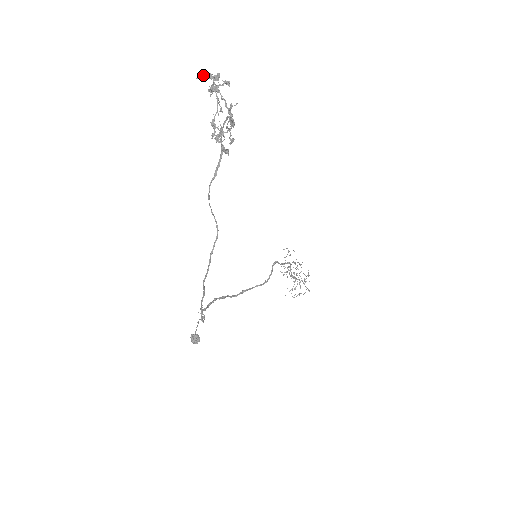
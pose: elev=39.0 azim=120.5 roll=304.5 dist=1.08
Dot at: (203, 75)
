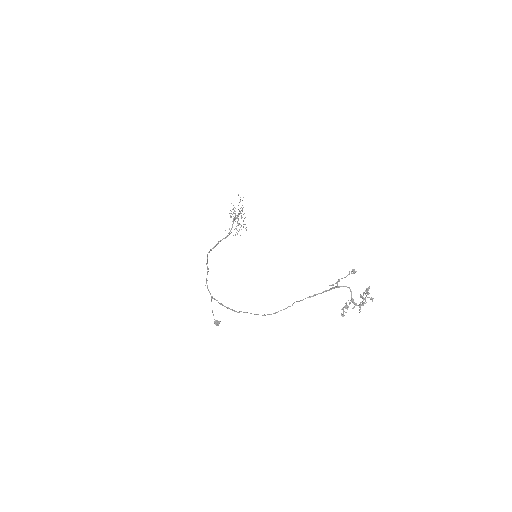
Dot at: occluded
